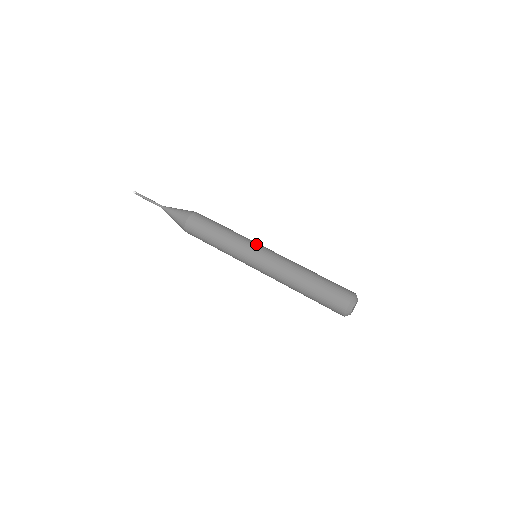
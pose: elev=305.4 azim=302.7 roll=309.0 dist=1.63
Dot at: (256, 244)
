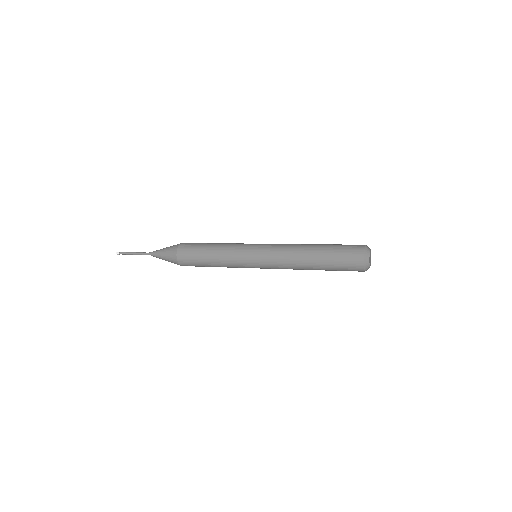
Dot at: occluded
